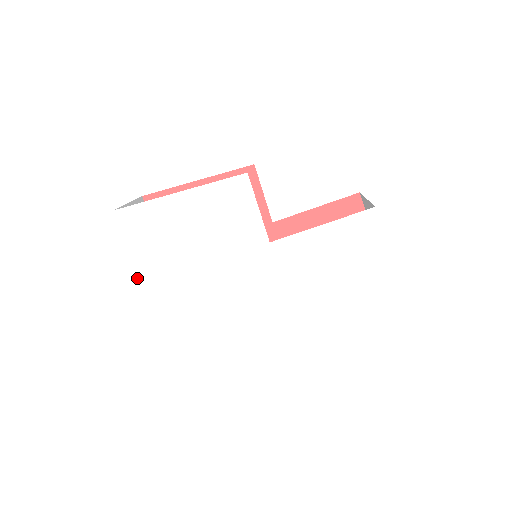
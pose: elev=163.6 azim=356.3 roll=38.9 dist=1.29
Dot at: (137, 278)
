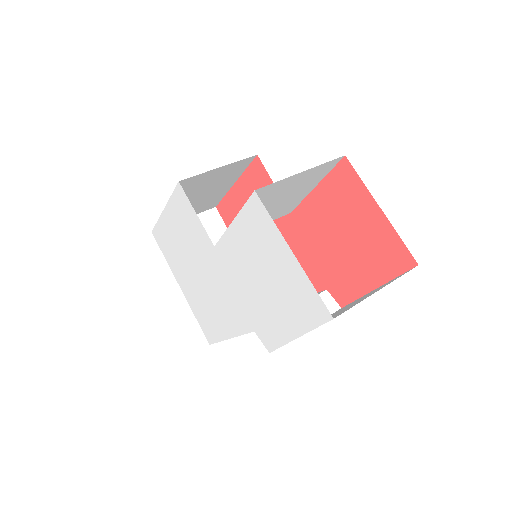
Dot at: (179, 285)
